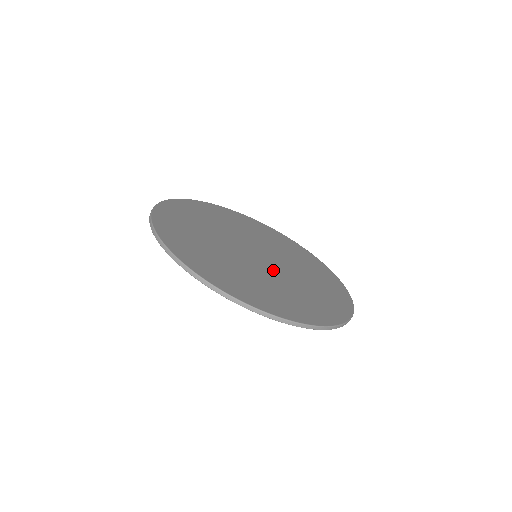
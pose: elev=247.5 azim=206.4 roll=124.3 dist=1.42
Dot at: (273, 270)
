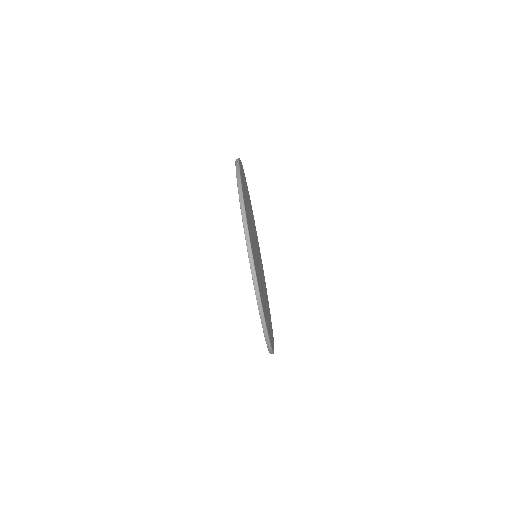
Dot at: occluded
